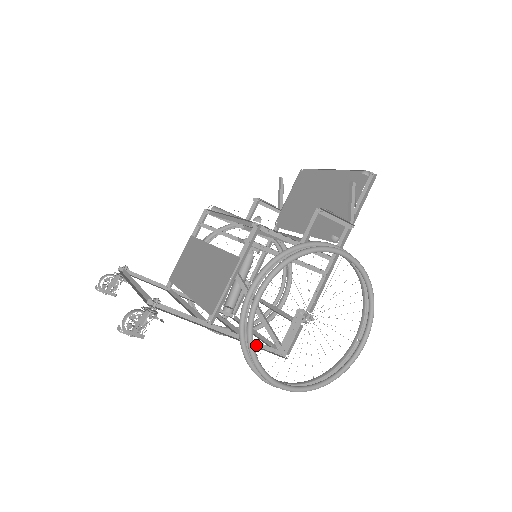
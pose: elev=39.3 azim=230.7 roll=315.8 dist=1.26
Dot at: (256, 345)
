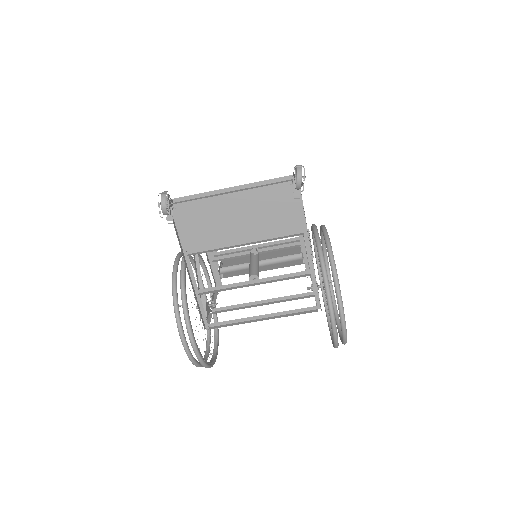
Dot at: (312, 281)
